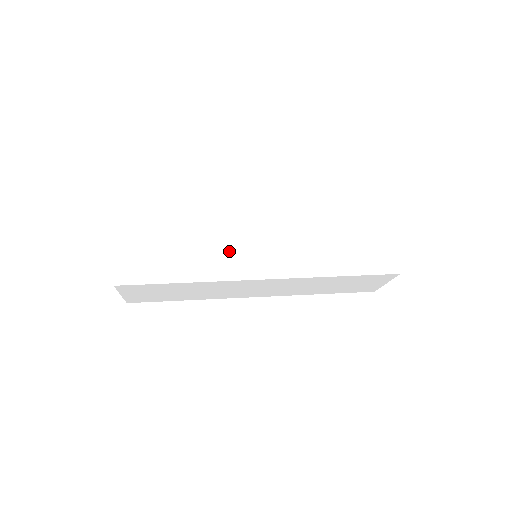
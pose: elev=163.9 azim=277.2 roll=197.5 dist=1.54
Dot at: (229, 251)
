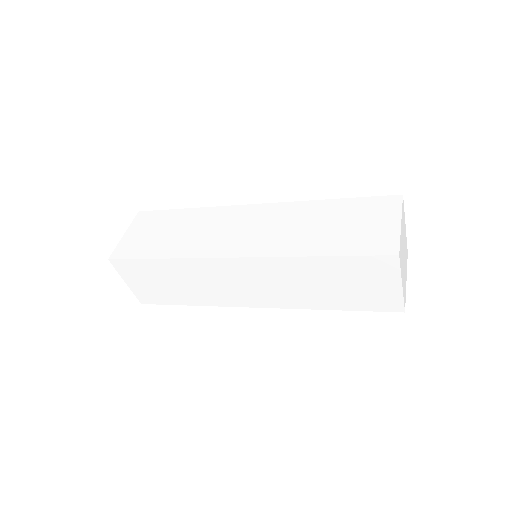
Dot at: (214, 235)
